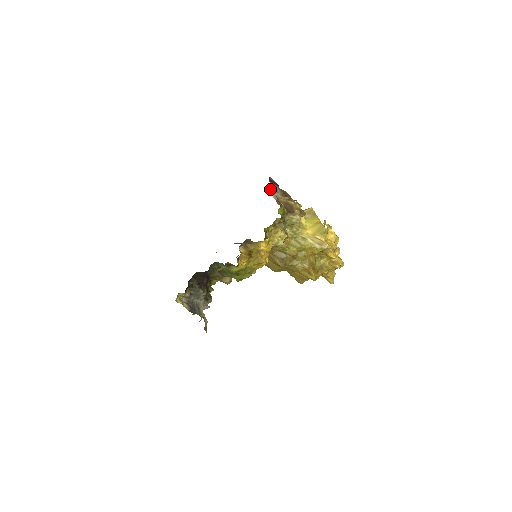
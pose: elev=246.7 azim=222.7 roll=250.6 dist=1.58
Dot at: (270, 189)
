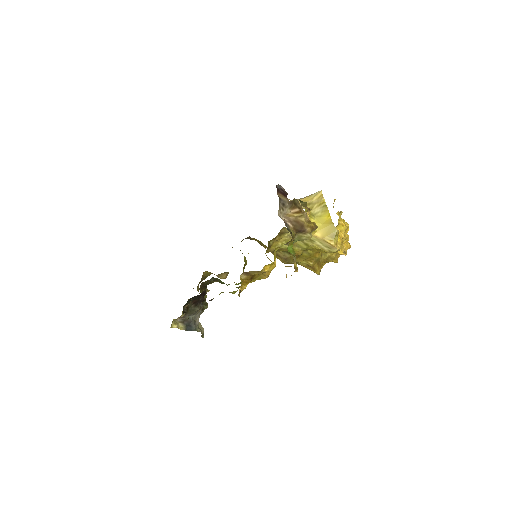
Dot at: occluded
